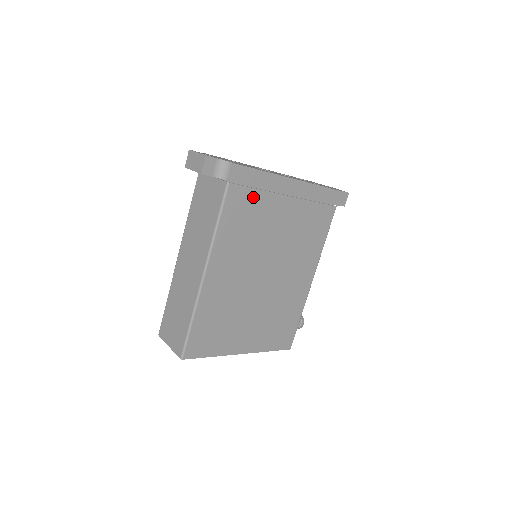
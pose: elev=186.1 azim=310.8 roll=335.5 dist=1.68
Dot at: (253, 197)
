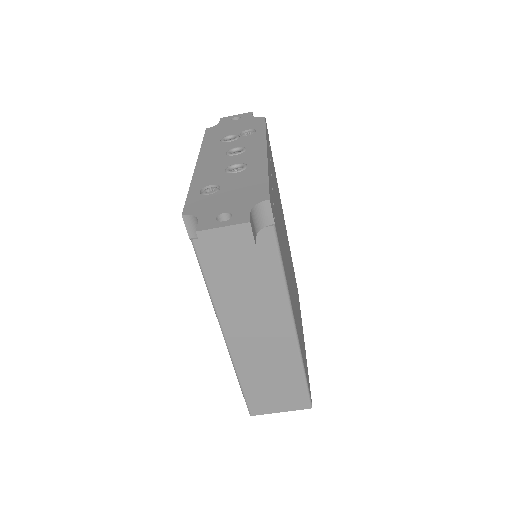
Dot at: (275, 211)
